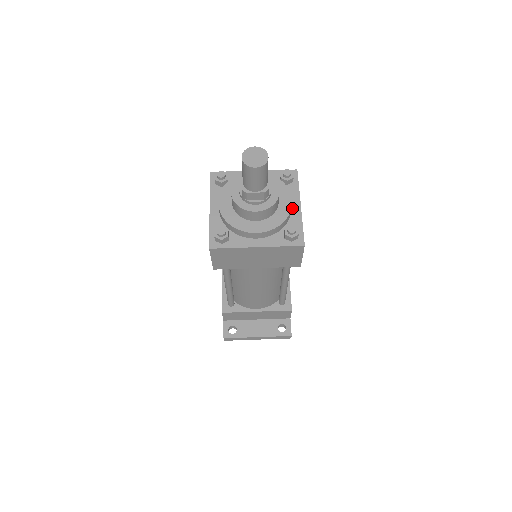
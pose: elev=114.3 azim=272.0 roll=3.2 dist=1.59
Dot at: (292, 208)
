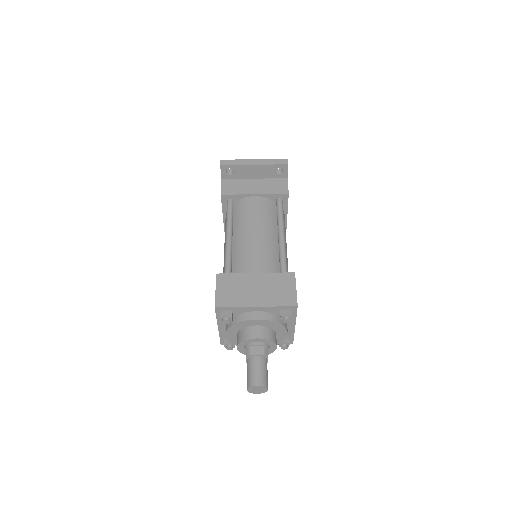
Dot at: (287, 328)
